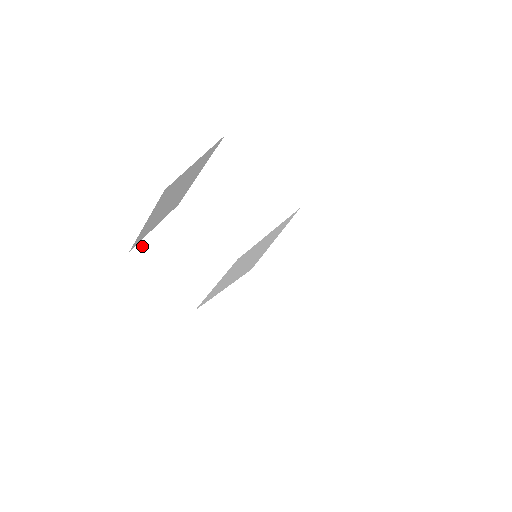
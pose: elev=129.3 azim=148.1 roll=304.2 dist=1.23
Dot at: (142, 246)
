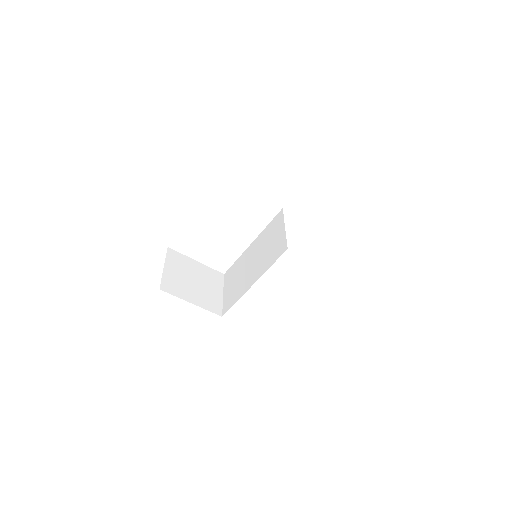
Dot at: (164, 283)
